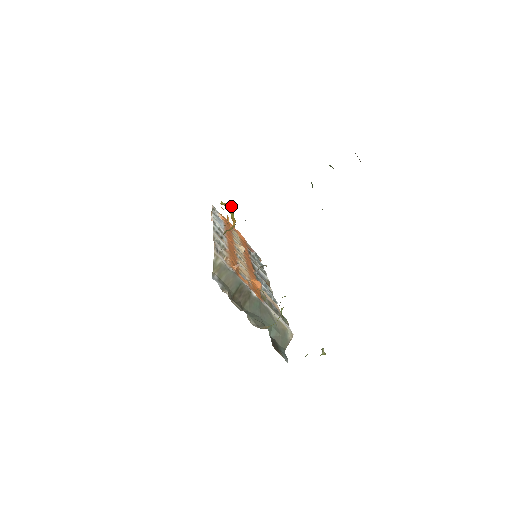
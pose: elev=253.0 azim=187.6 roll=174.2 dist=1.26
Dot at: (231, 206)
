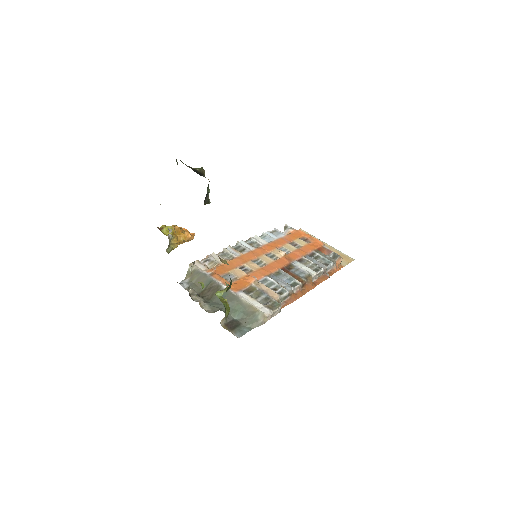
Dot at: (169, 226)
